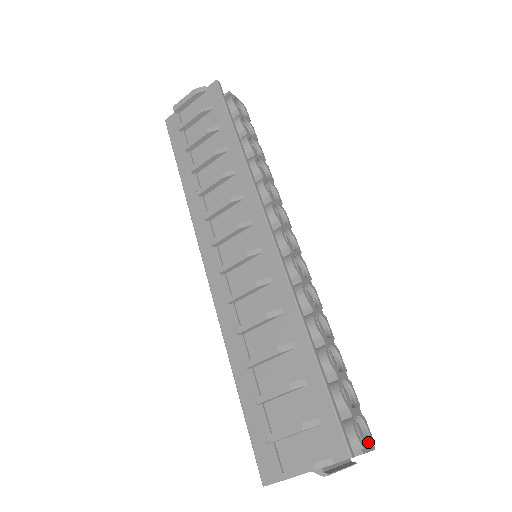
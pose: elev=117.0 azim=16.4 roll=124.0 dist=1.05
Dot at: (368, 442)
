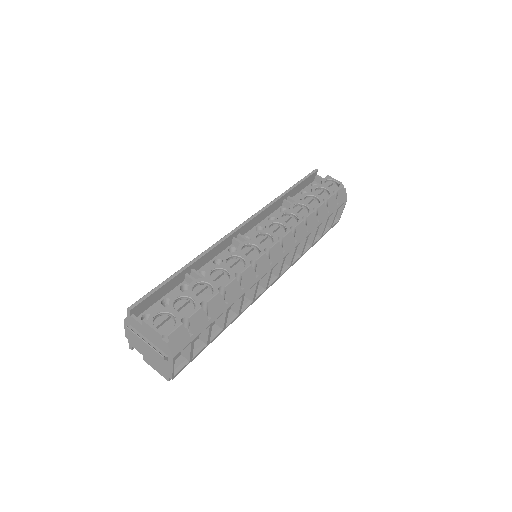
Dot at: (164, 331)
